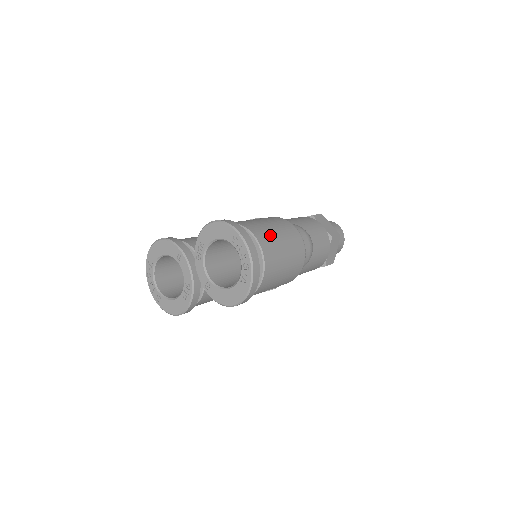
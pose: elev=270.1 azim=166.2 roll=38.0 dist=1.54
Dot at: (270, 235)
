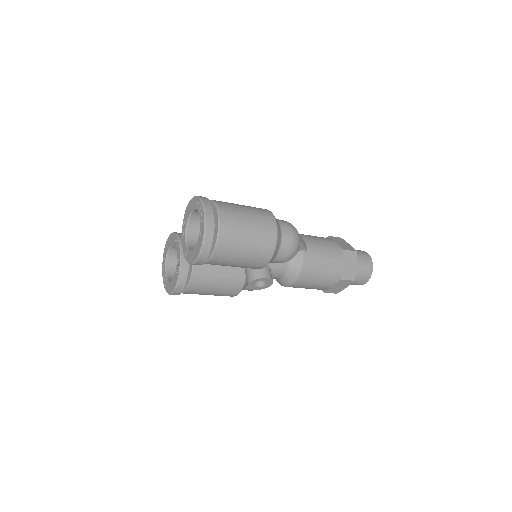
Dot at: (234, 206)
